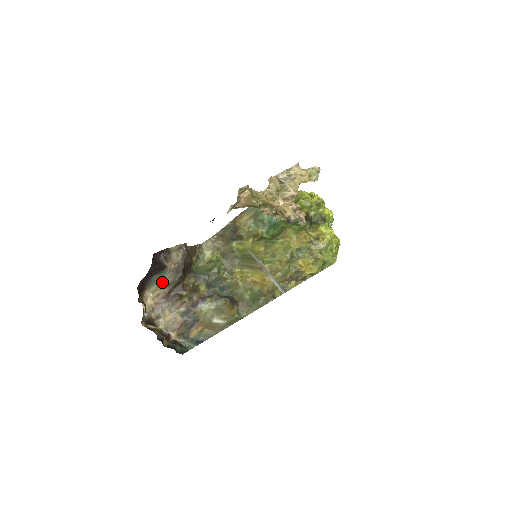
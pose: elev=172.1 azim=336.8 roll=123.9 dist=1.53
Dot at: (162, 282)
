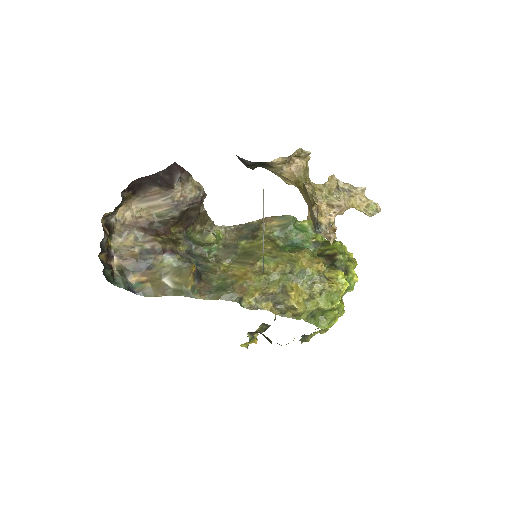
Dot at: (155, 205)
